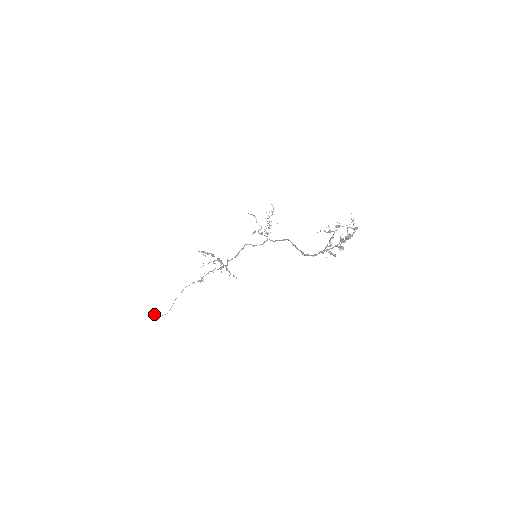
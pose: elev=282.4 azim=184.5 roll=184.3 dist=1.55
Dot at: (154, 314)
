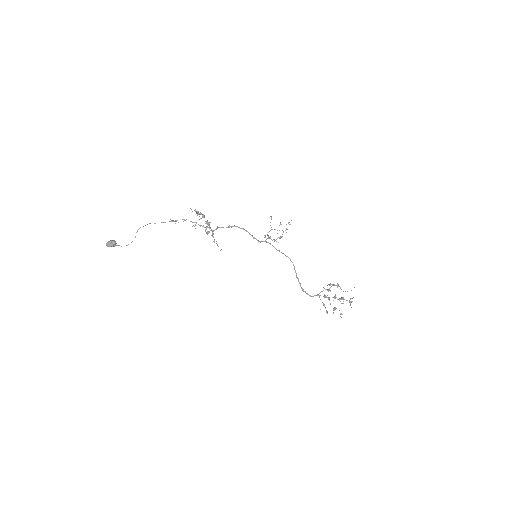
Dot at: (114, 246)
